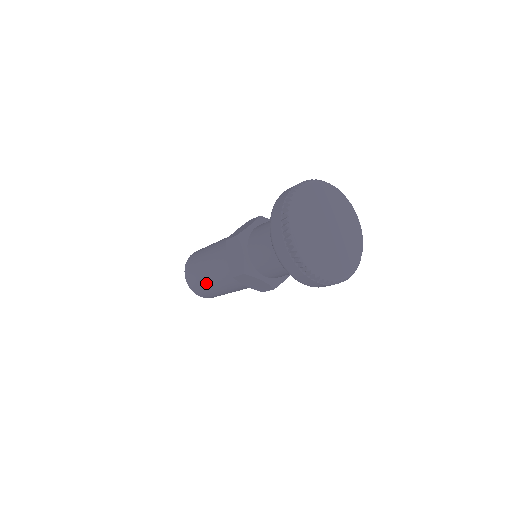
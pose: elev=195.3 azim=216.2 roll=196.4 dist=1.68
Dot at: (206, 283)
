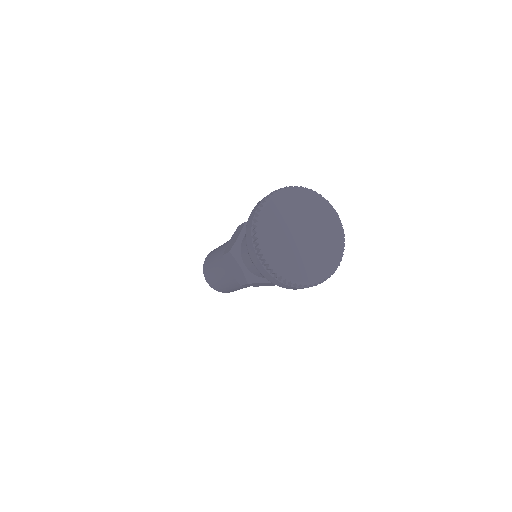
Dot at: (224, 286)
